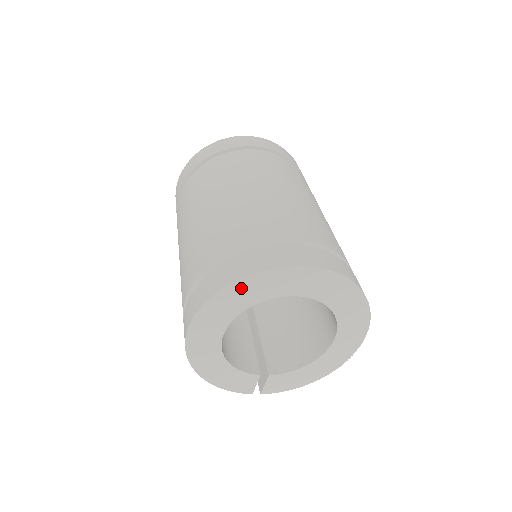
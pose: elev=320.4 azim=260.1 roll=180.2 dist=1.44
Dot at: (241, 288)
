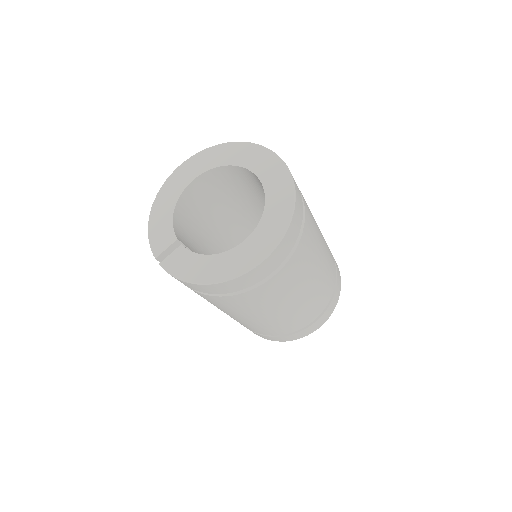
Dot at: (233, 148)
